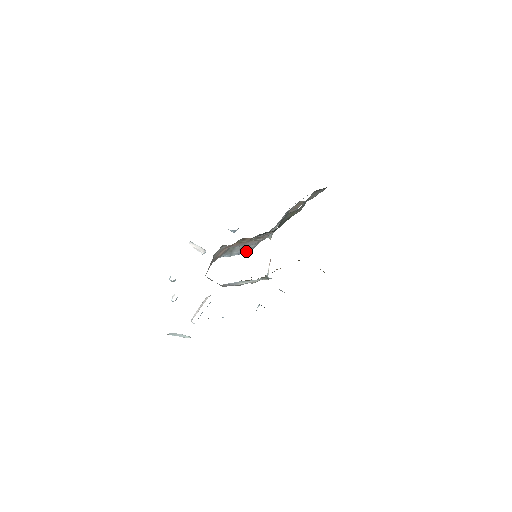
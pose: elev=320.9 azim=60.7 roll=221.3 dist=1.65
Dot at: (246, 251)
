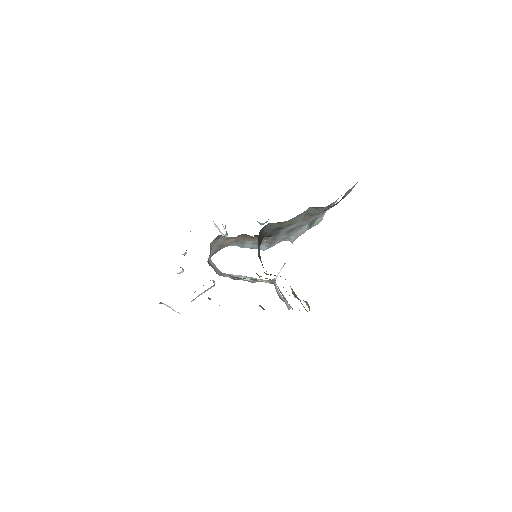
Dot at: (260, 247)
